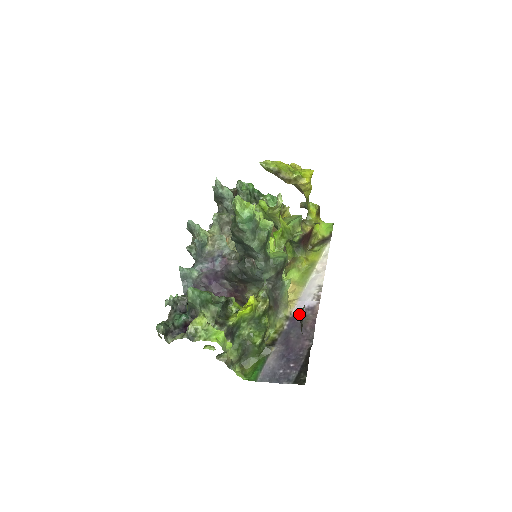
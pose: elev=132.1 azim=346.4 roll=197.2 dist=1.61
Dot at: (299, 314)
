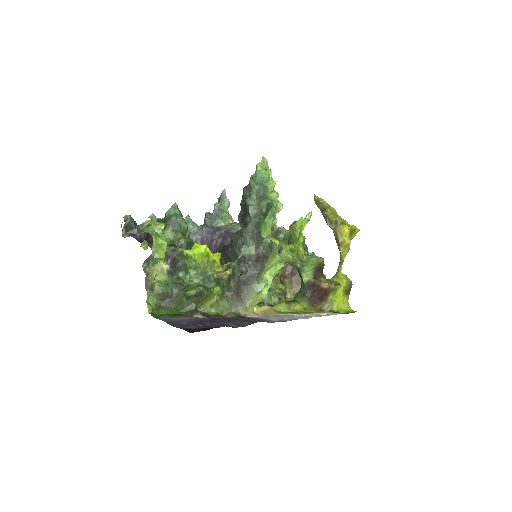
Dot at: occluded
